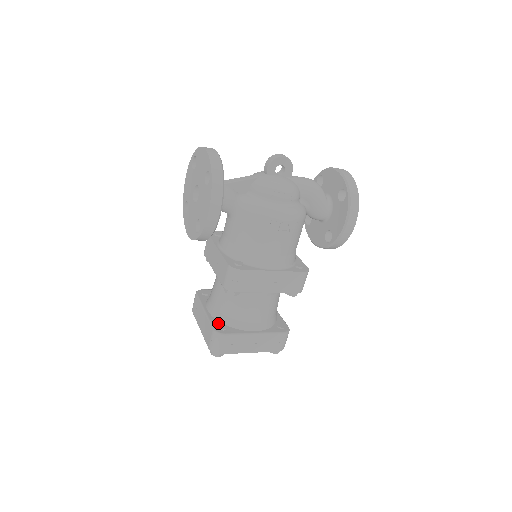
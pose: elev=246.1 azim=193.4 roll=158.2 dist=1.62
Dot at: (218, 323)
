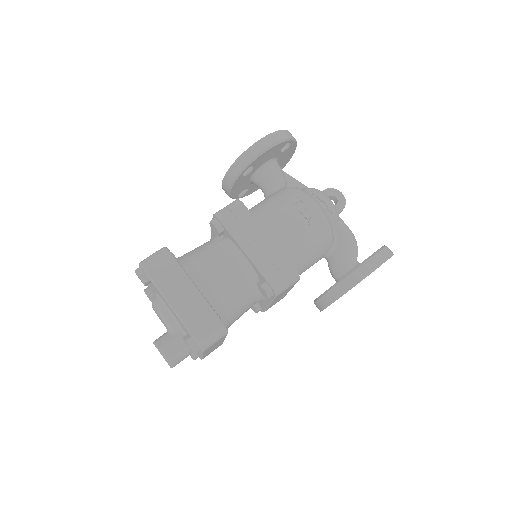
Dot at: occluded
